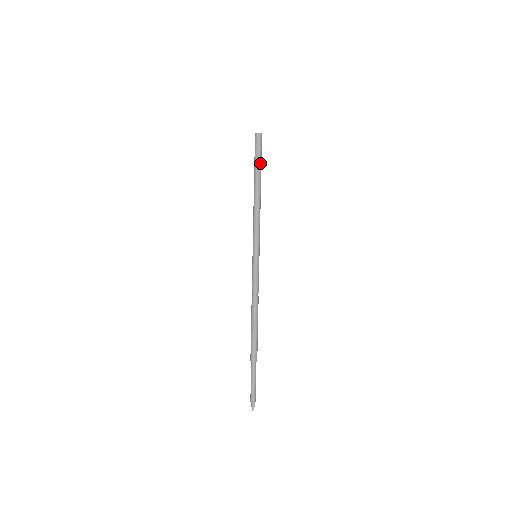
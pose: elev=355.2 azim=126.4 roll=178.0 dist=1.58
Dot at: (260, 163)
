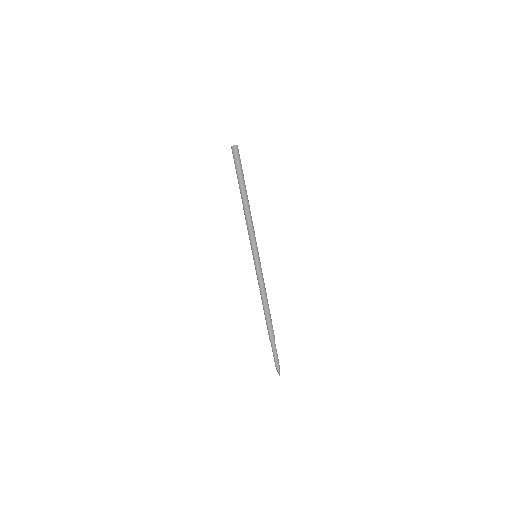
Dot at: (239, 175)
